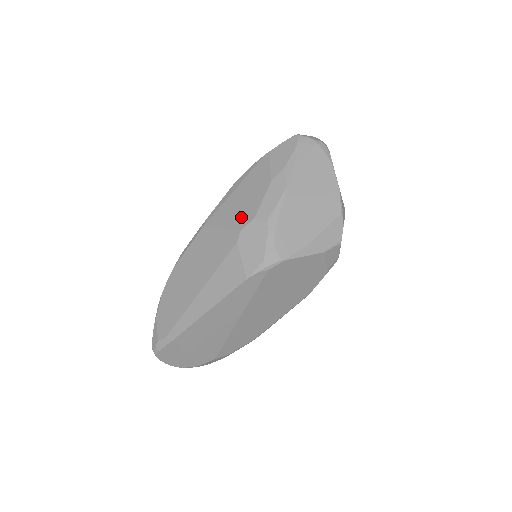
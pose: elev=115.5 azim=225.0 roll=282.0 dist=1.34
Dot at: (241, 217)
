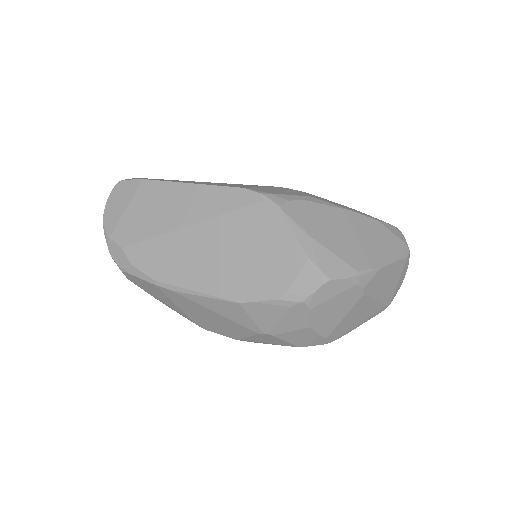
Dot at: occluded
